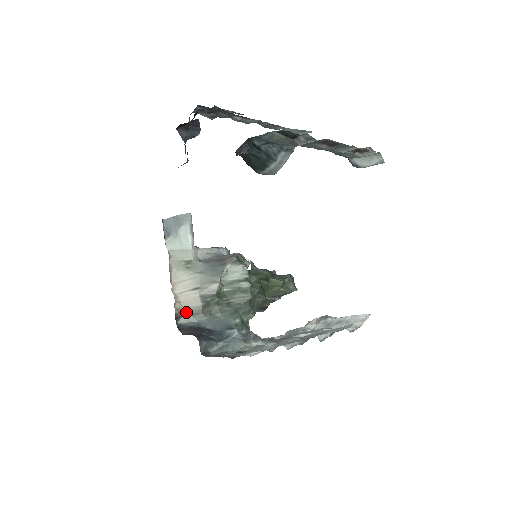
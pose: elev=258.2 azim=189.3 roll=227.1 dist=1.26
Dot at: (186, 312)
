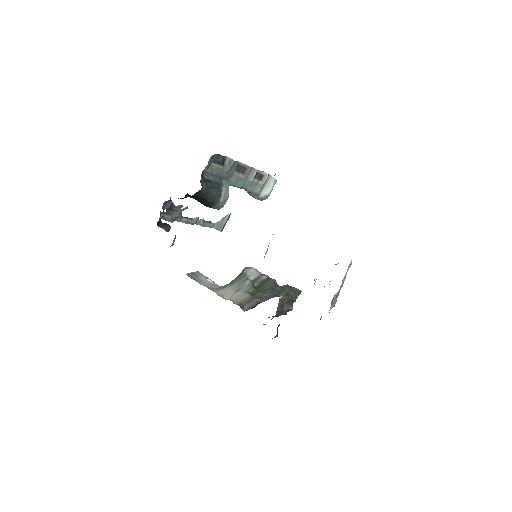
Dot at: (244, 303)
